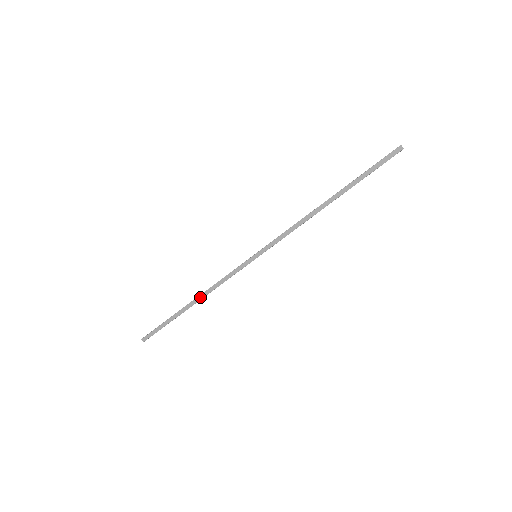
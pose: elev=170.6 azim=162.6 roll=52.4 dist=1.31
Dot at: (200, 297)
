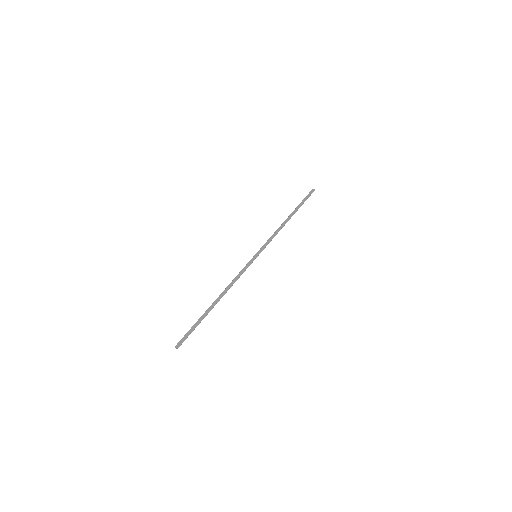
Dot at: (222, 294)
